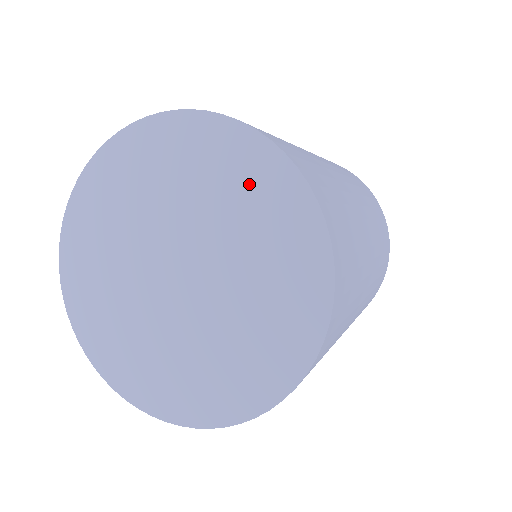
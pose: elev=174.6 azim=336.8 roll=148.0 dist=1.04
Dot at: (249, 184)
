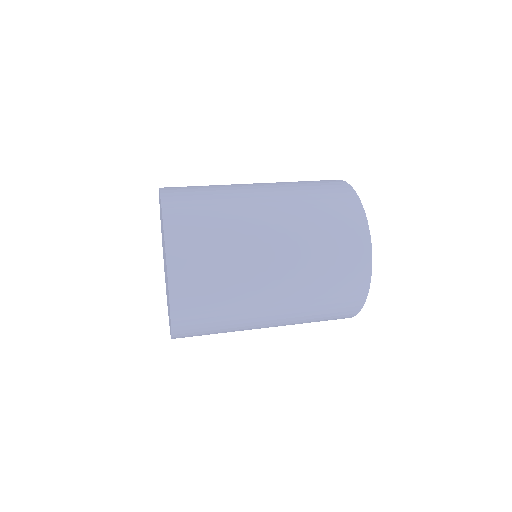
Dot at: occluded
